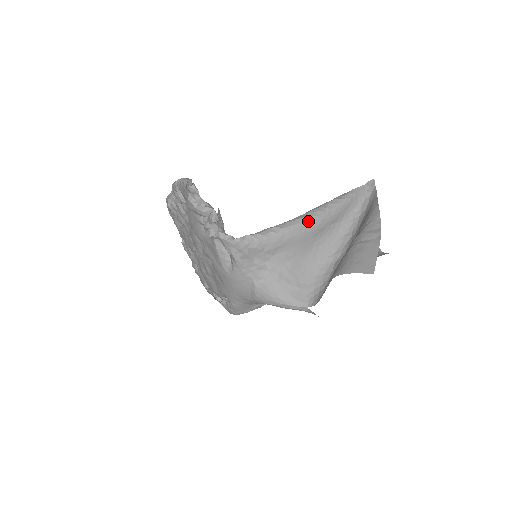
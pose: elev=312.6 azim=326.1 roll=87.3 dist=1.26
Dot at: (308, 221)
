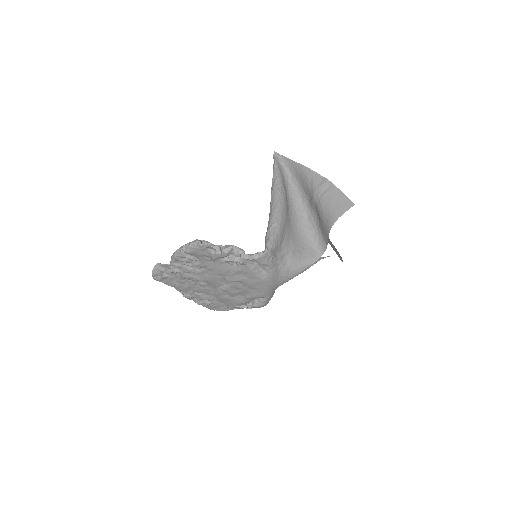
Dot at: (281, 206)
